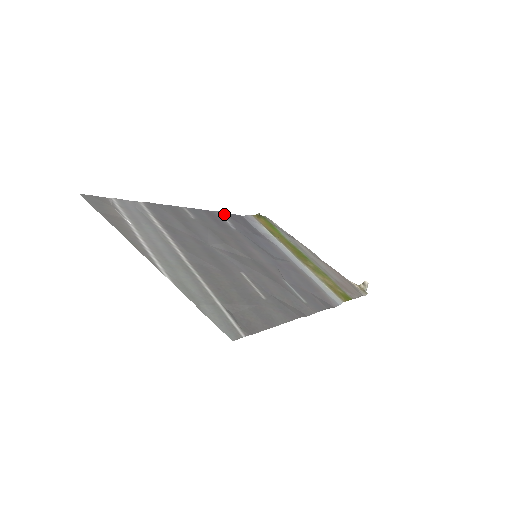
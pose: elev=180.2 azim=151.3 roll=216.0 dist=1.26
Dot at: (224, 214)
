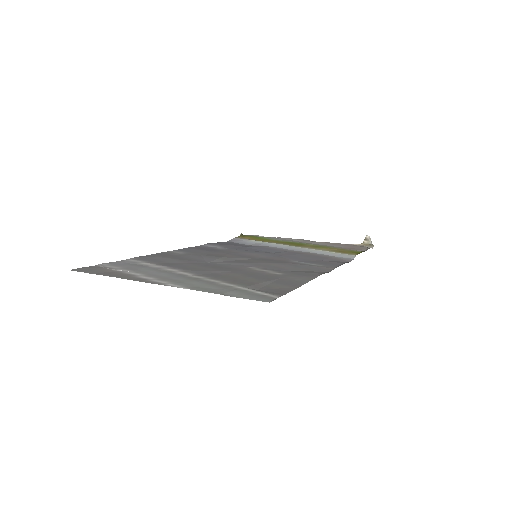
Dot at: (210, 244)
